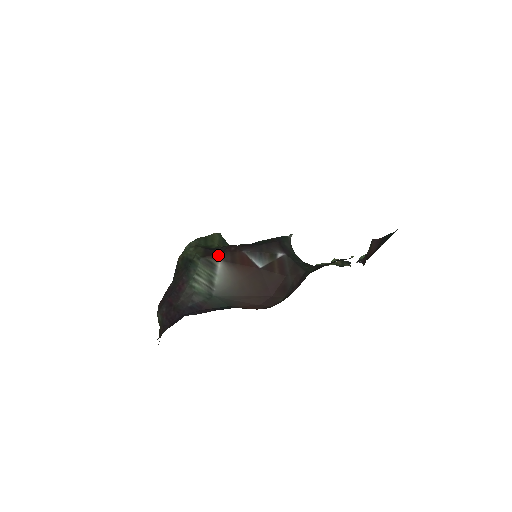
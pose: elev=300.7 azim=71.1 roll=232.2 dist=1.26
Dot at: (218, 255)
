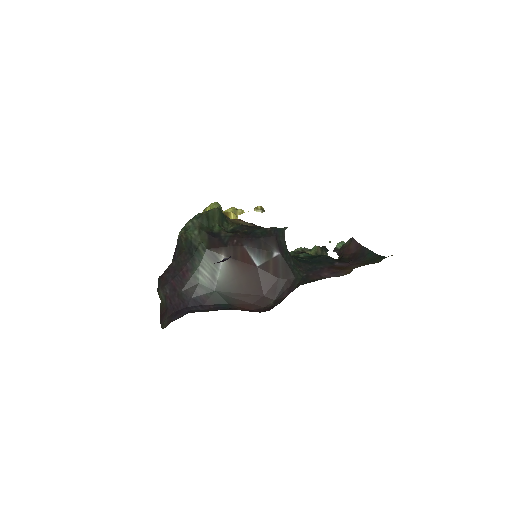
Dot at: (222, 249)
